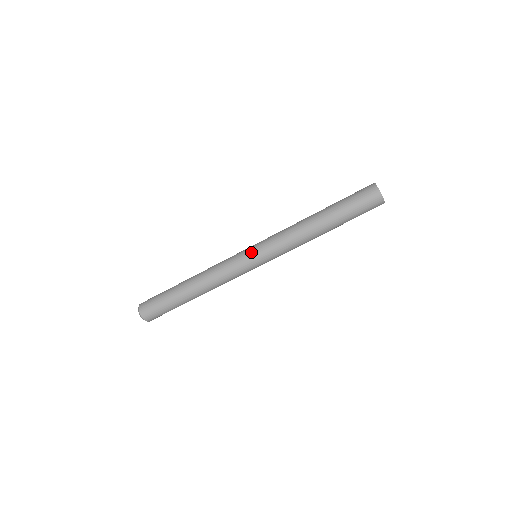
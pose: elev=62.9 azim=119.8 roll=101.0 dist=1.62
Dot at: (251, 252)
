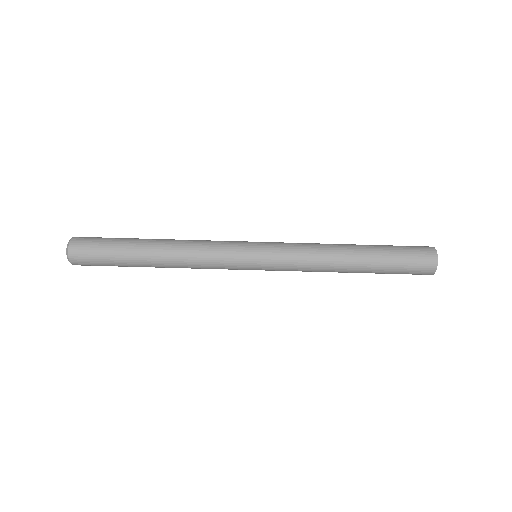
Dot at: occluded
